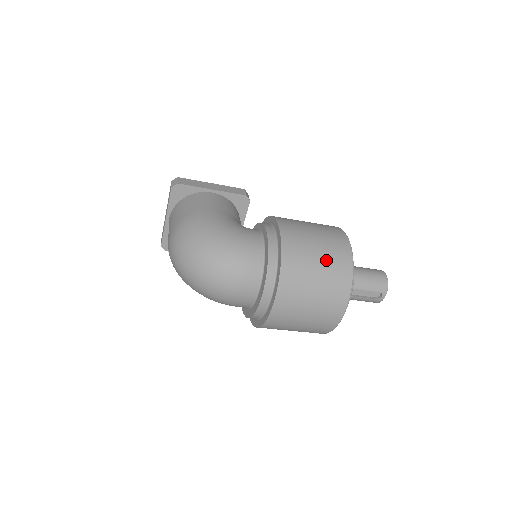
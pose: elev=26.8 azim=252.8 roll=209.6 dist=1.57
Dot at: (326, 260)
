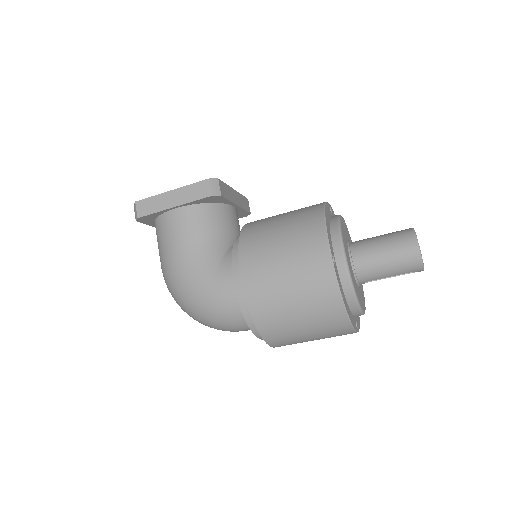
Dot at: (307, 312)
